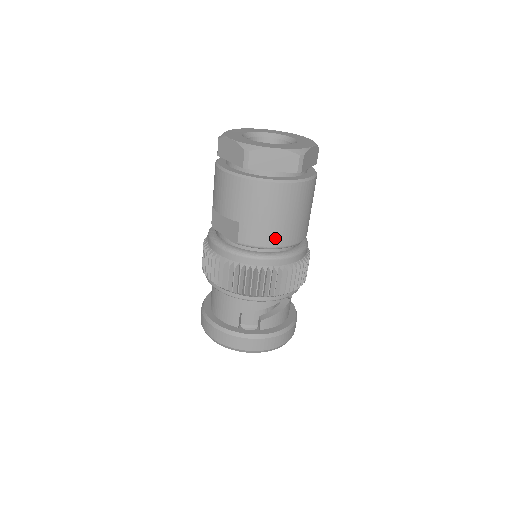
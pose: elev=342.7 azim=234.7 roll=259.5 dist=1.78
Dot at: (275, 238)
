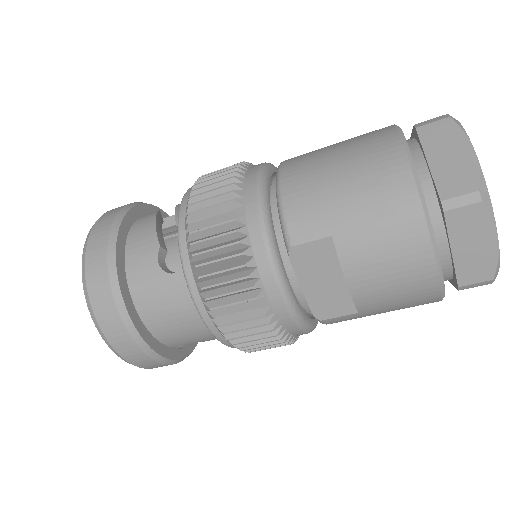
Dot at: occluded
